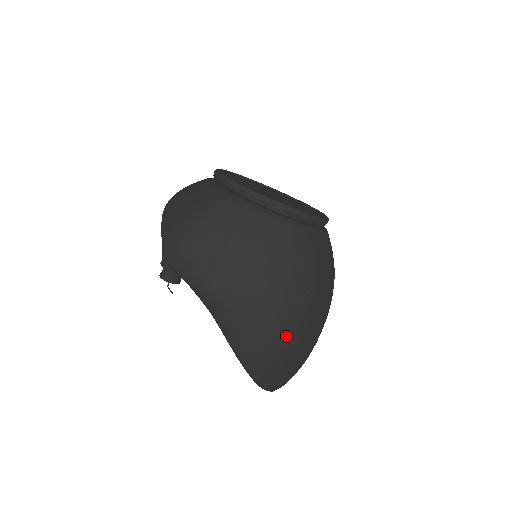
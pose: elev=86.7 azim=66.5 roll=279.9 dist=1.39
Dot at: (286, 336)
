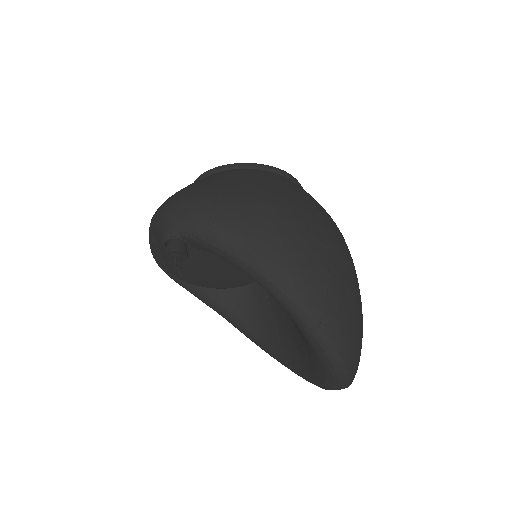
Dot at: (322, 255)
